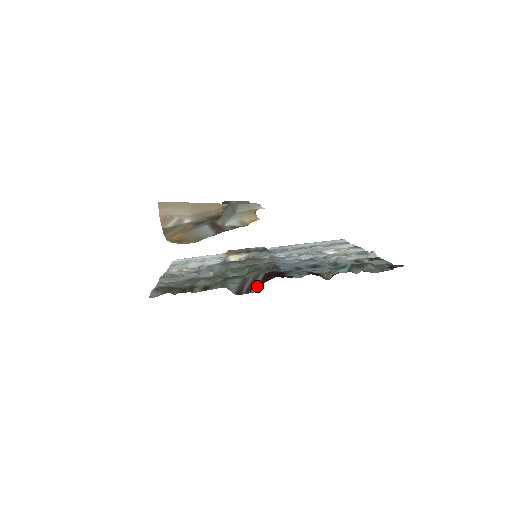
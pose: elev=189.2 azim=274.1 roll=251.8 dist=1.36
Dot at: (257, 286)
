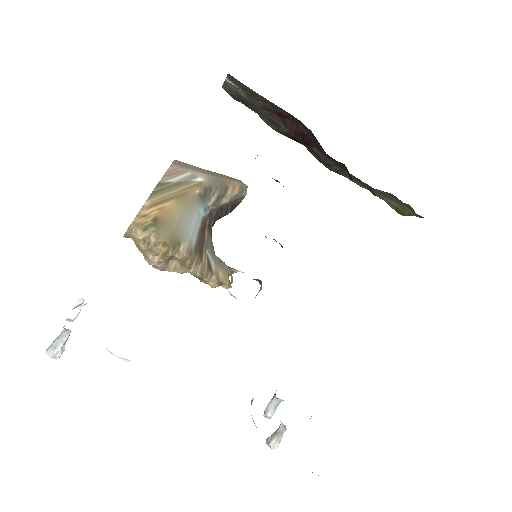
Dot at: occluded
